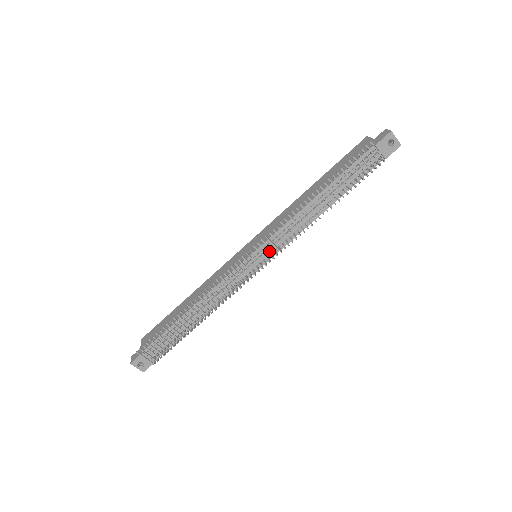
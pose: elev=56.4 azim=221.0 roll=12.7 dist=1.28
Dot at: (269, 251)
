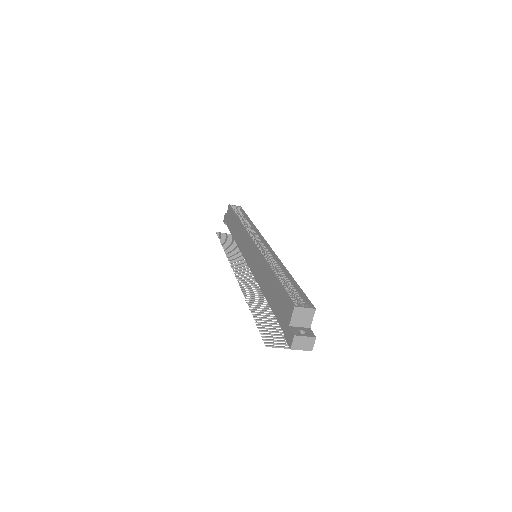
Dot at: occluded
